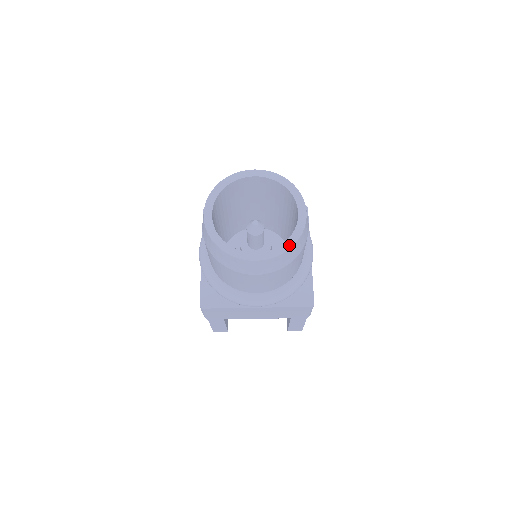
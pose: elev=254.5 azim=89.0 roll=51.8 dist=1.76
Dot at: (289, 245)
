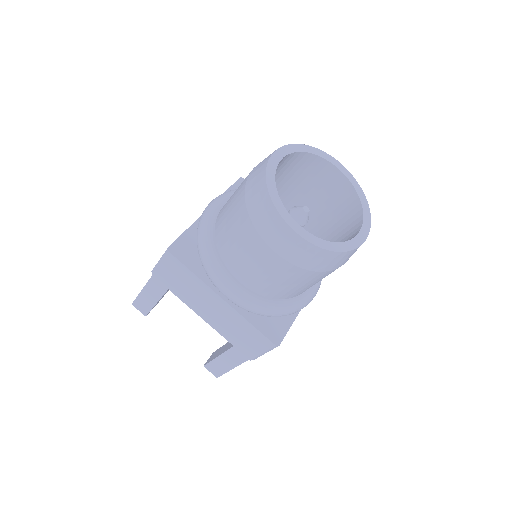
Dot at: (335, 248)
